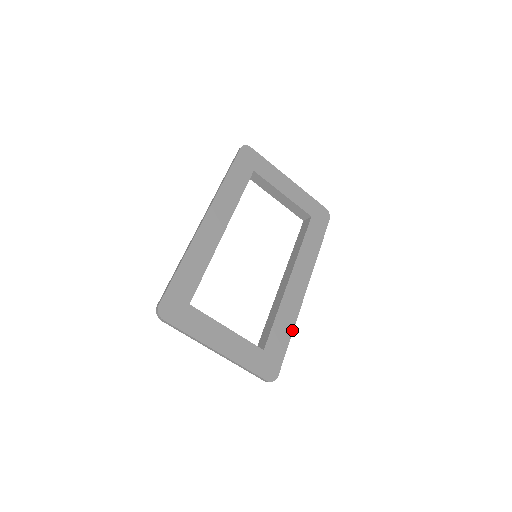
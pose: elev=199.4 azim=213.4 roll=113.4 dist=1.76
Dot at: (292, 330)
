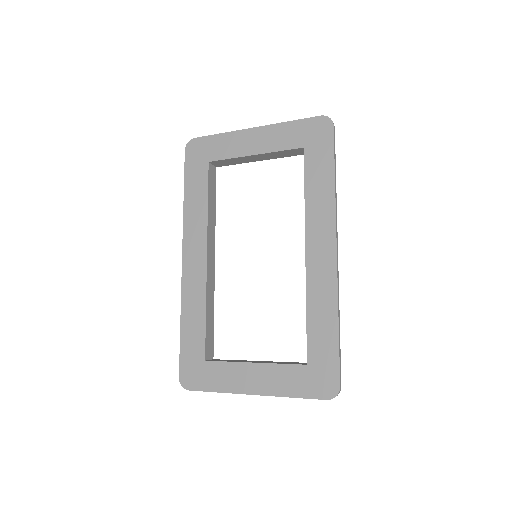
Dot at: (336, 318)
